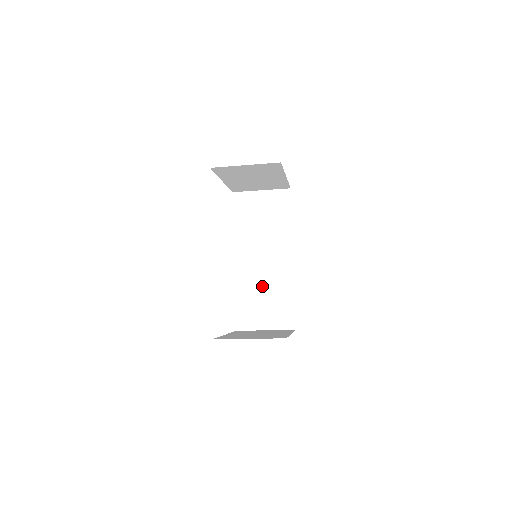
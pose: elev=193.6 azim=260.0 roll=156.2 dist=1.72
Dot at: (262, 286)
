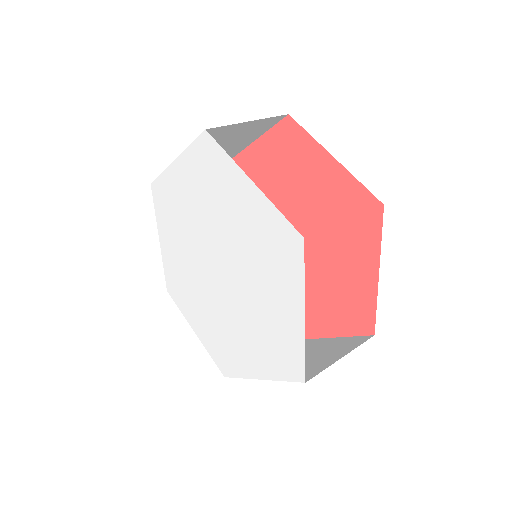
Dot at: occluded
